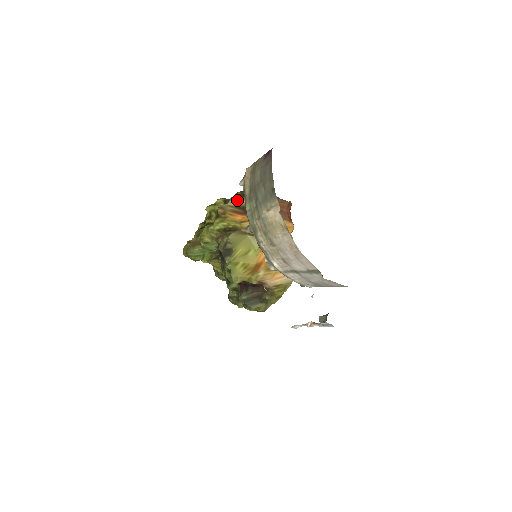
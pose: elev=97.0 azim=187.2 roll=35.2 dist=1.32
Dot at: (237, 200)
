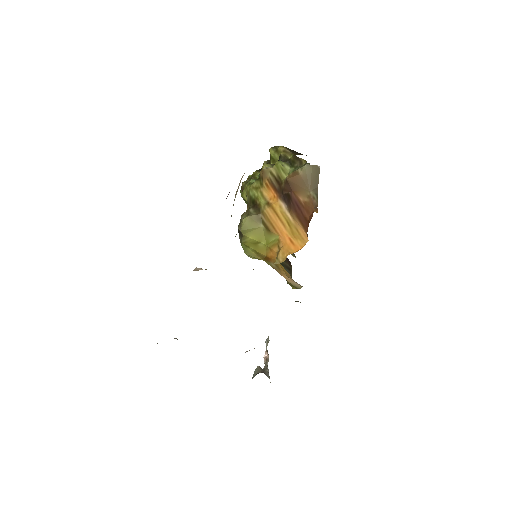
Dot at: (280, 169)
